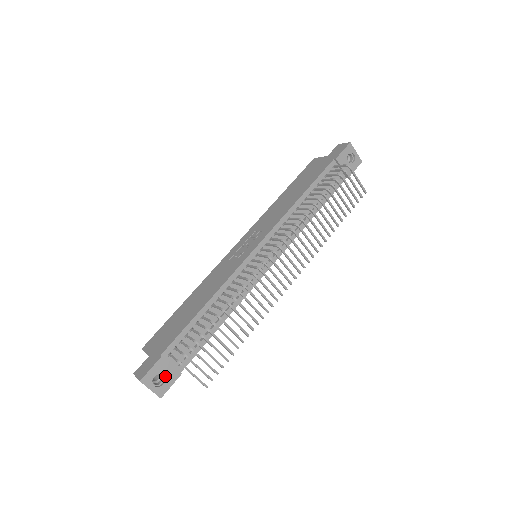
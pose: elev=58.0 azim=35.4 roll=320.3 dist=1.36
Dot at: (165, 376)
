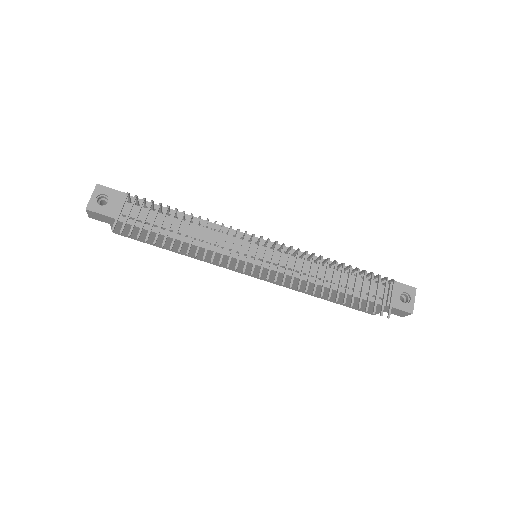
Dot at: (109, 204)
